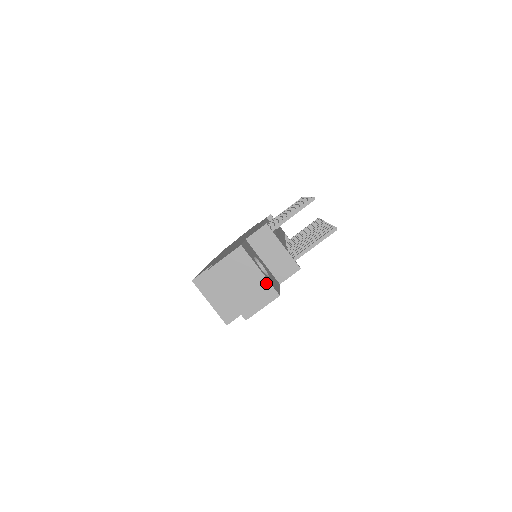
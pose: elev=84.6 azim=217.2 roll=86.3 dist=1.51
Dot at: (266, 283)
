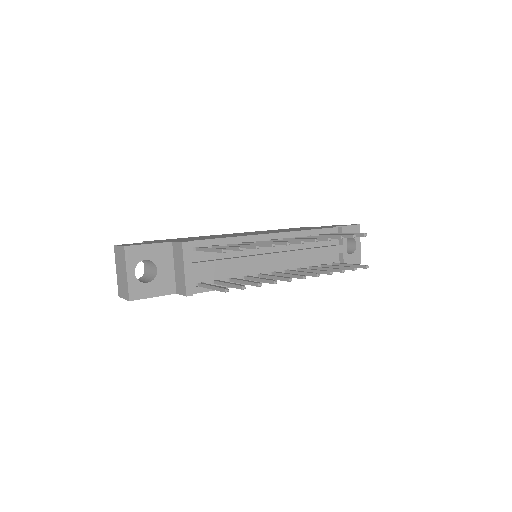
Dot at: (127, 285)
